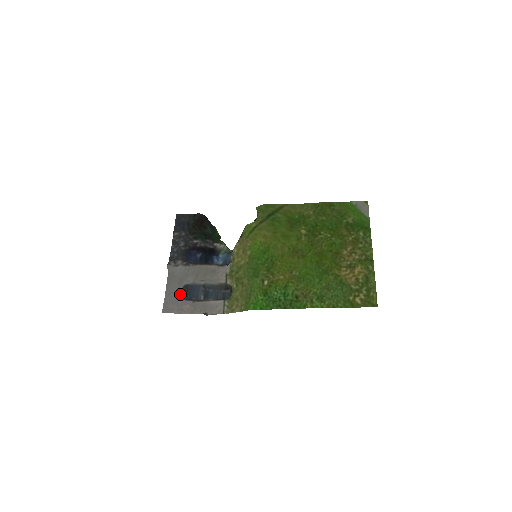
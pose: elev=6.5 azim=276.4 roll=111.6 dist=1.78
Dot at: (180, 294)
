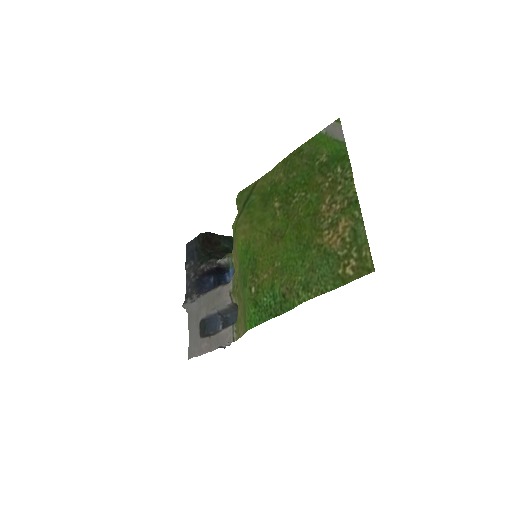
Dot at: (198, 333)
